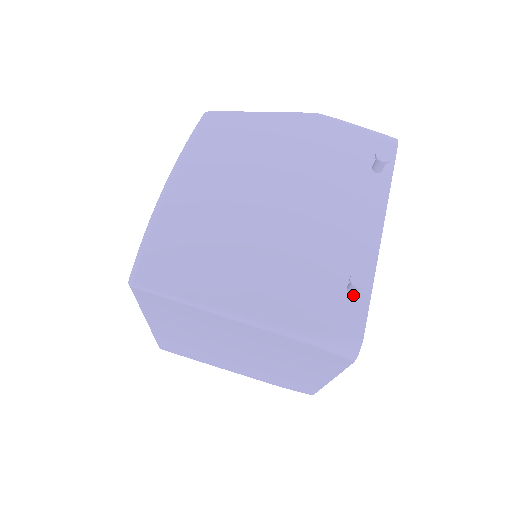
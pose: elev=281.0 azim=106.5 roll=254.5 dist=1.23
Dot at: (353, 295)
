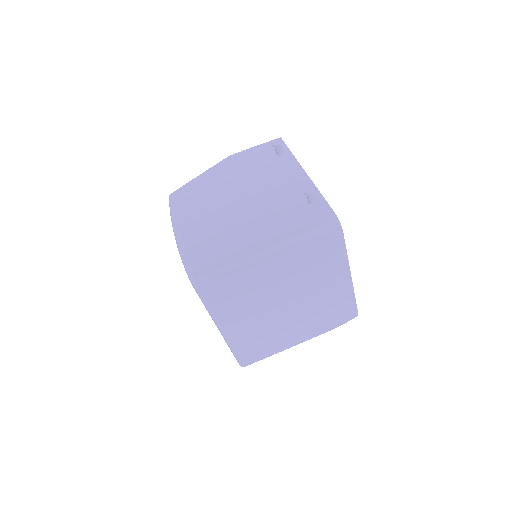
Dot at: (314, 204)
